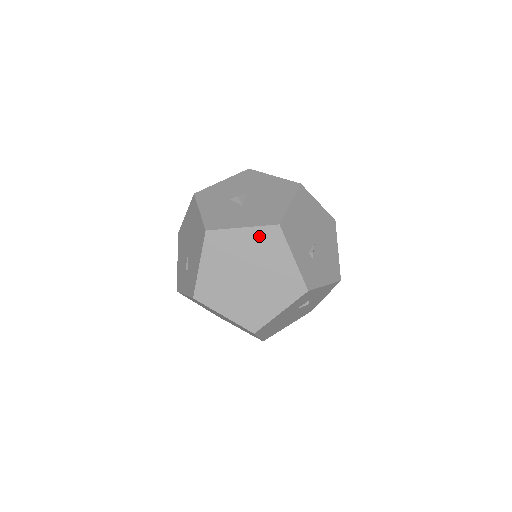
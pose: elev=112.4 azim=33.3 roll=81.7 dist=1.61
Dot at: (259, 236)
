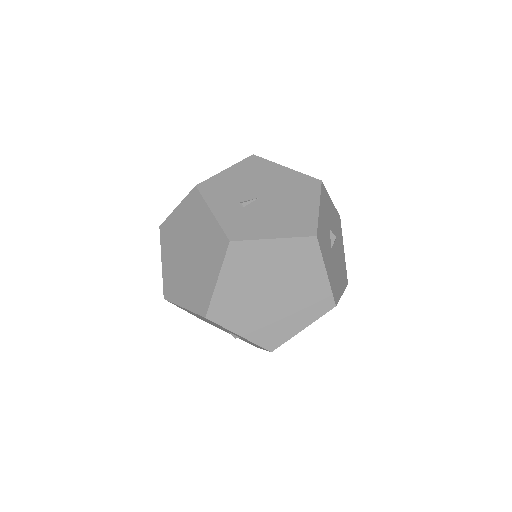
Dot at: (321, 291)
